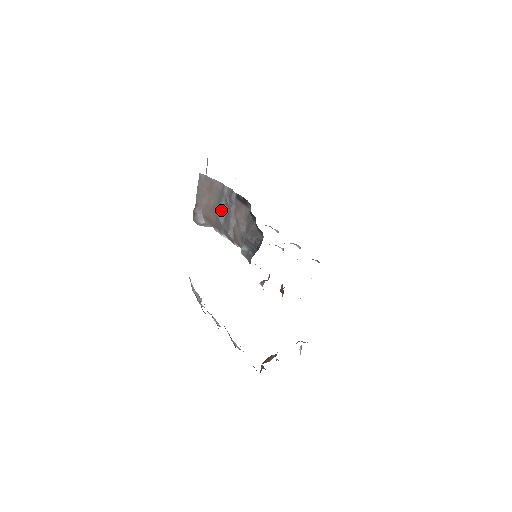
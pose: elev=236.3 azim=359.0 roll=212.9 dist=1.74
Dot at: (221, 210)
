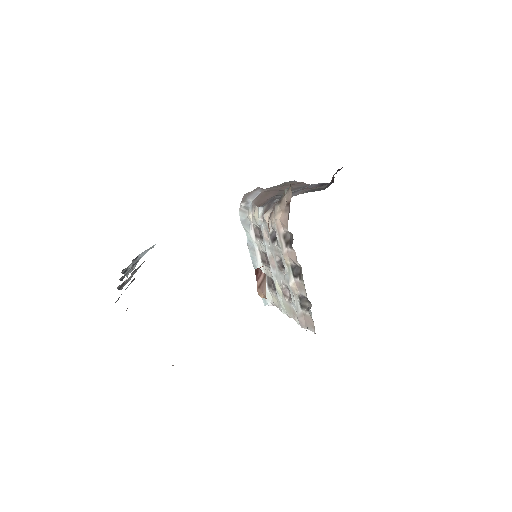
Dot at: occluded
